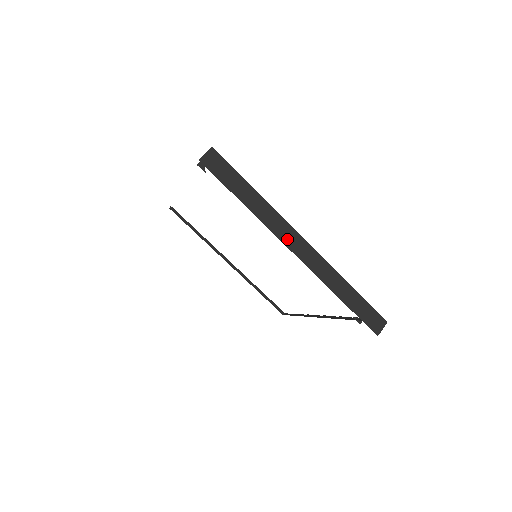
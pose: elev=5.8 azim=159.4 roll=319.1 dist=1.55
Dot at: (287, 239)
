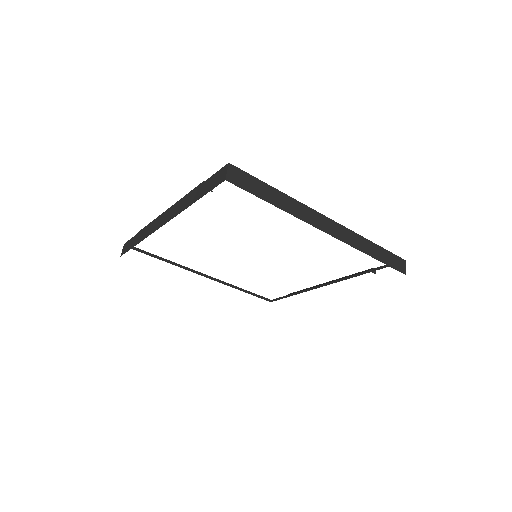
Dot at: (319, 224)
